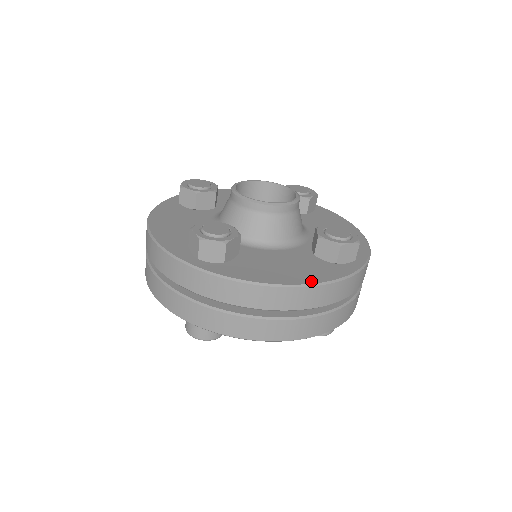
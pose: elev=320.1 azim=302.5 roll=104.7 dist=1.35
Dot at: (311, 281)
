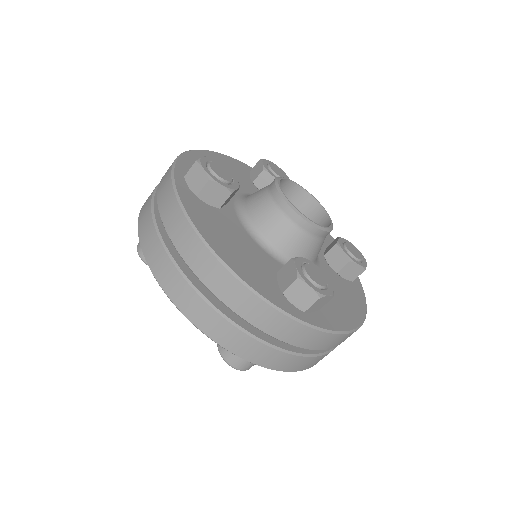
Dot at: (234, 268)
